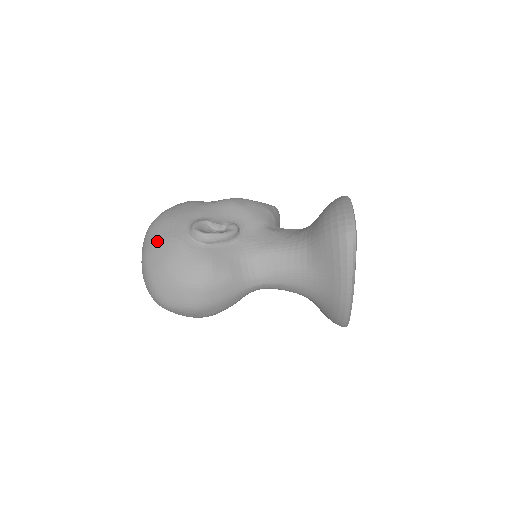
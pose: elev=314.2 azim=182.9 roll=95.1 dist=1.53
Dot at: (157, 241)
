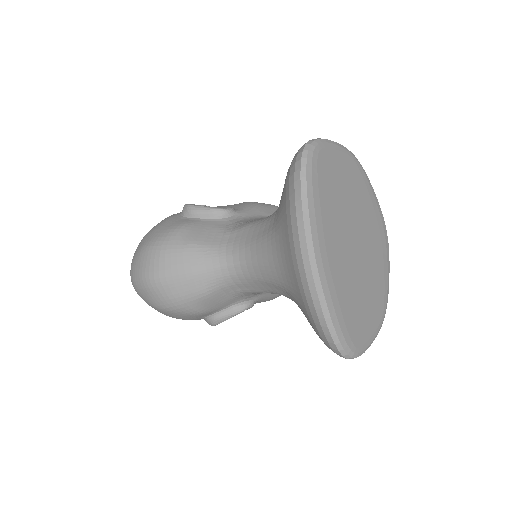
Dot at: occluded
